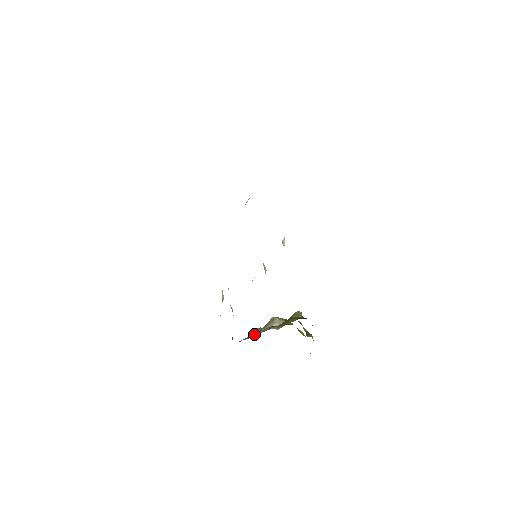
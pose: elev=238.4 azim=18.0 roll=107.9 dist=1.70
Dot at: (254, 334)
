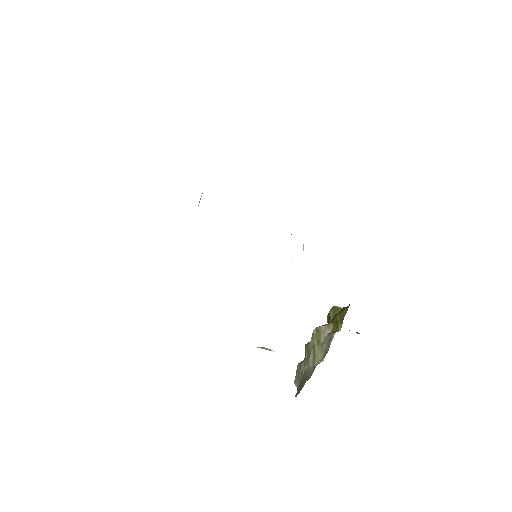
Dot at: (309, 366)
